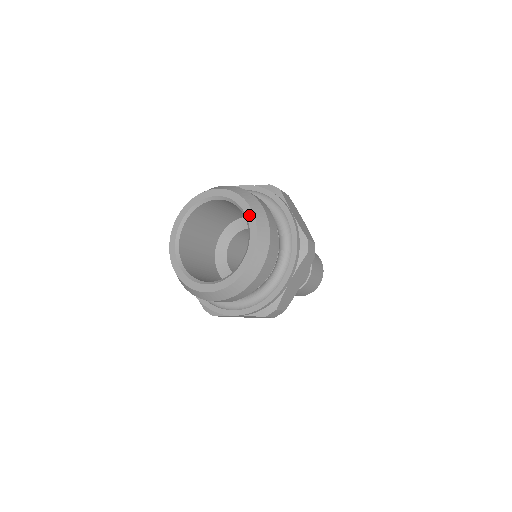
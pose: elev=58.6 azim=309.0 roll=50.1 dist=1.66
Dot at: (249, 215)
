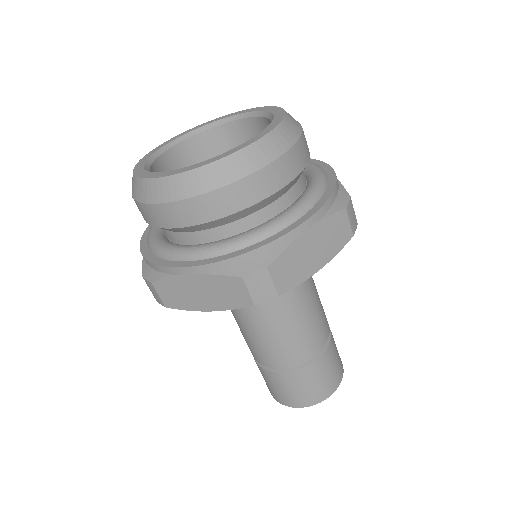
Dot at: (278, 112)
